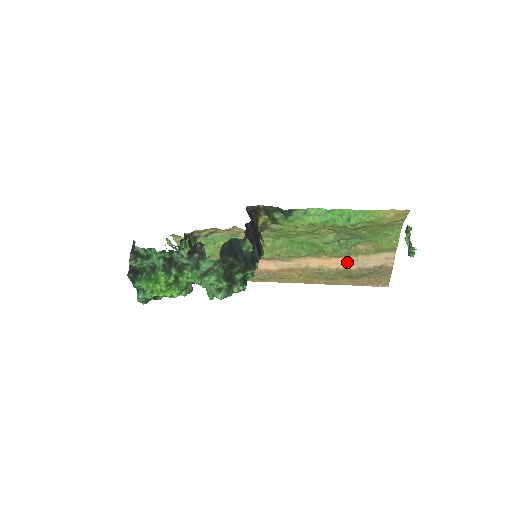
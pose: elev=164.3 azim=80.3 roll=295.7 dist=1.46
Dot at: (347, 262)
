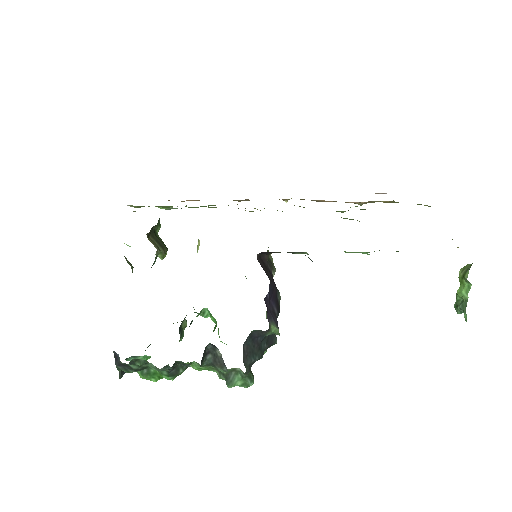
Dot at: (356, 202)
